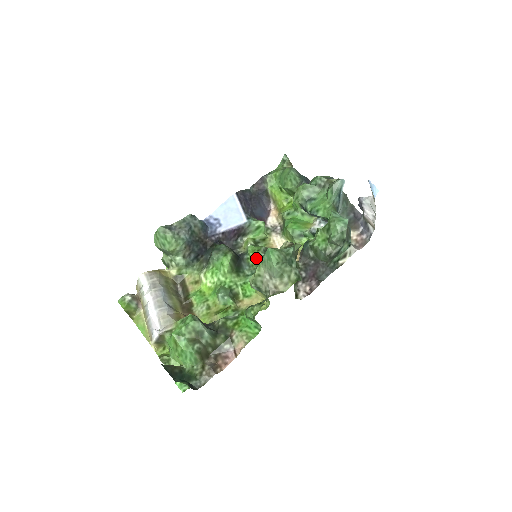
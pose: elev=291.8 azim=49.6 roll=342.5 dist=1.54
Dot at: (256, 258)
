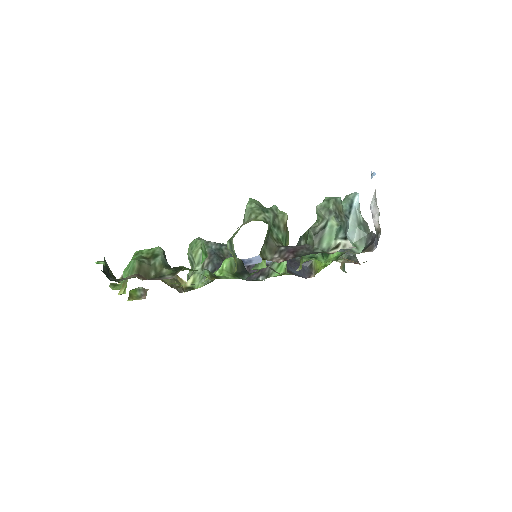
Dot at: occluded
